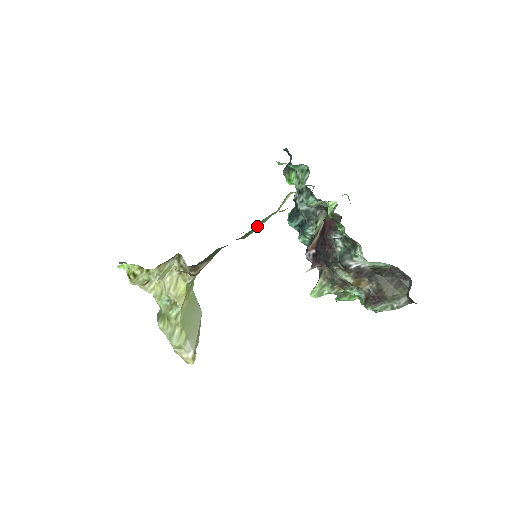
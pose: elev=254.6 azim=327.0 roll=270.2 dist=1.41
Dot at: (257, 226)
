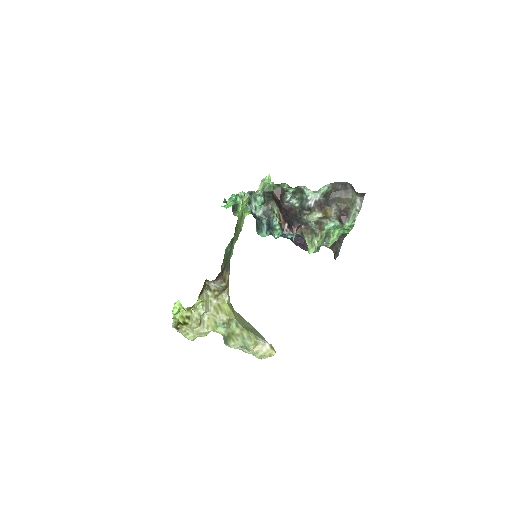
Dot at: (239, 225)
